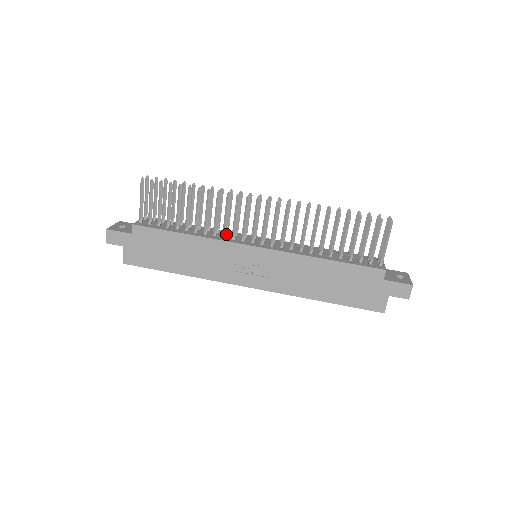
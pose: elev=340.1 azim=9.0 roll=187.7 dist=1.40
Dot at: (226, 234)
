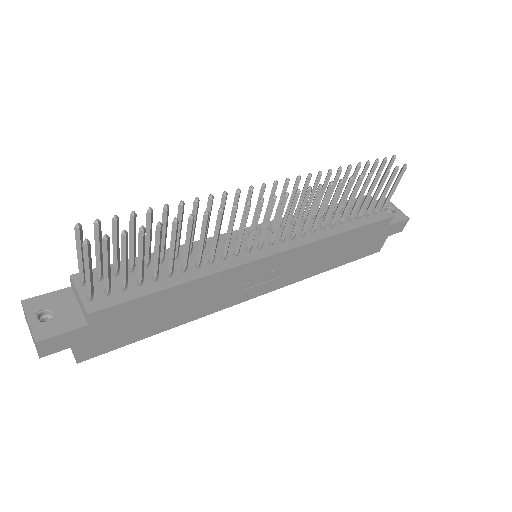
Dot at: (216, 248)
